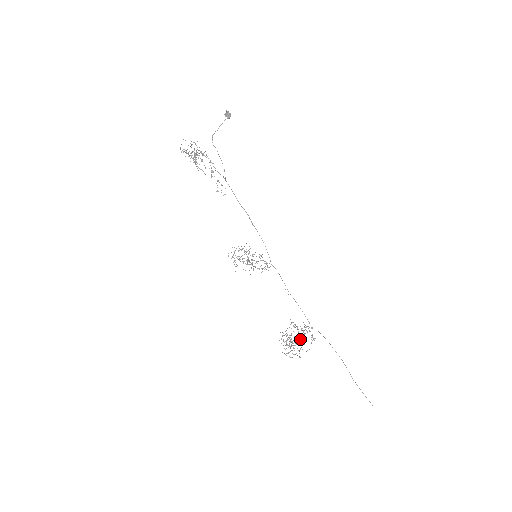
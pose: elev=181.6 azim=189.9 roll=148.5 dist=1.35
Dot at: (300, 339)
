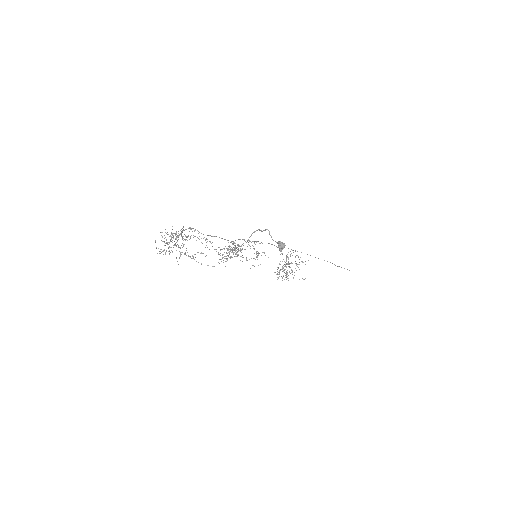
Dot at: occluded
